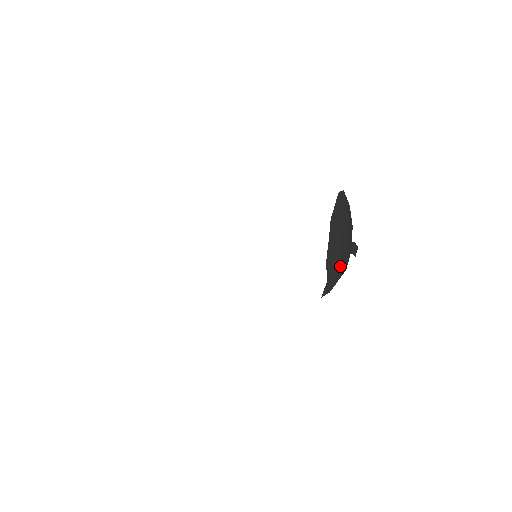
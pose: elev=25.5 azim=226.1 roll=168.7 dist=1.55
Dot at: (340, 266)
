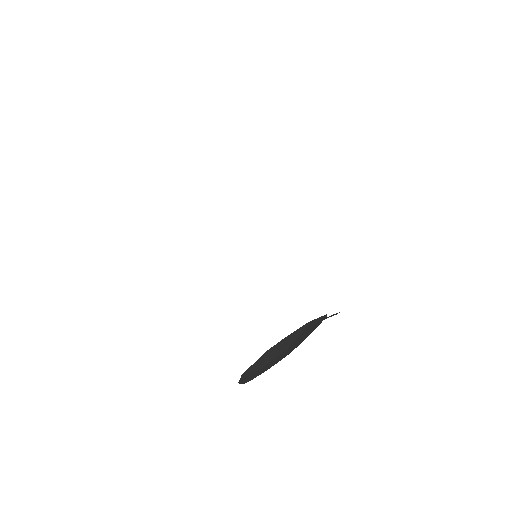
Dot at: (269, 368)
